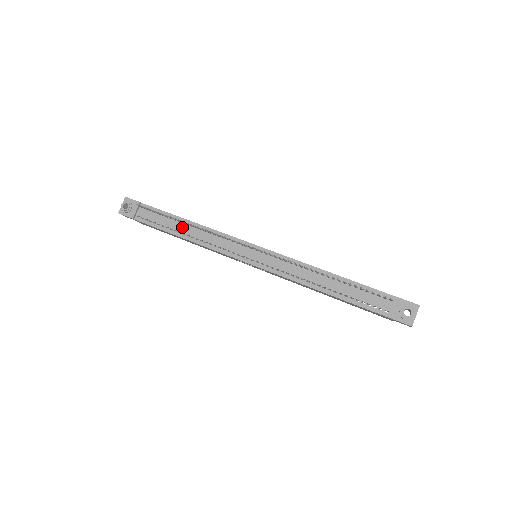
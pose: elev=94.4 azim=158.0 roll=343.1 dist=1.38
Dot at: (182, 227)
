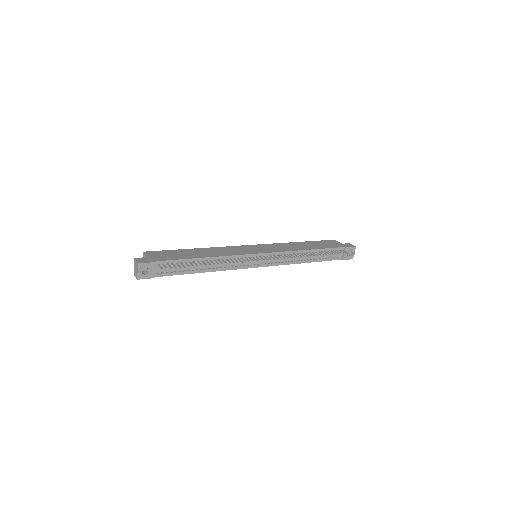
Dot at: occluded
